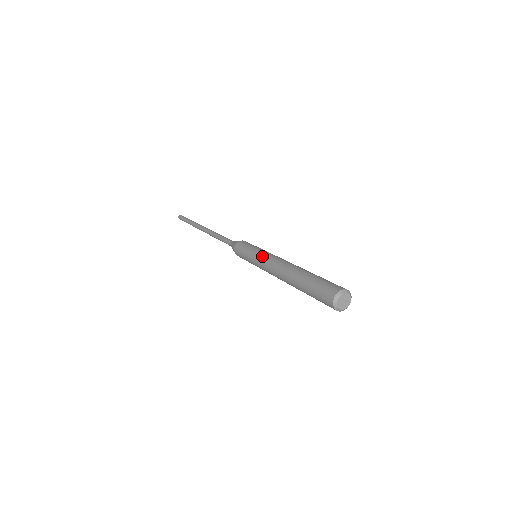
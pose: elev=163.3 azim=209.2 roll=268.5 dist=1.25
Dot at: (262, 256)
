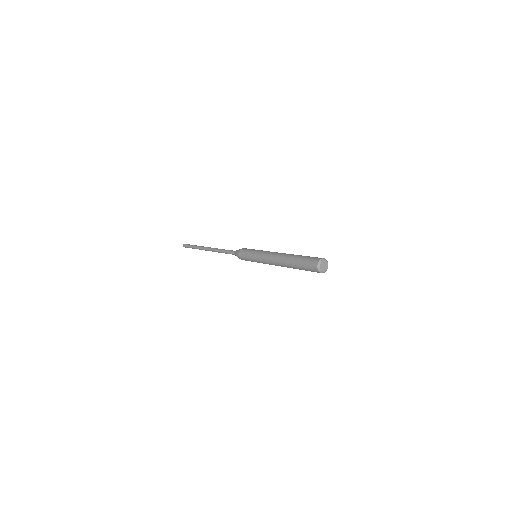
Dot at: (266, 251)
